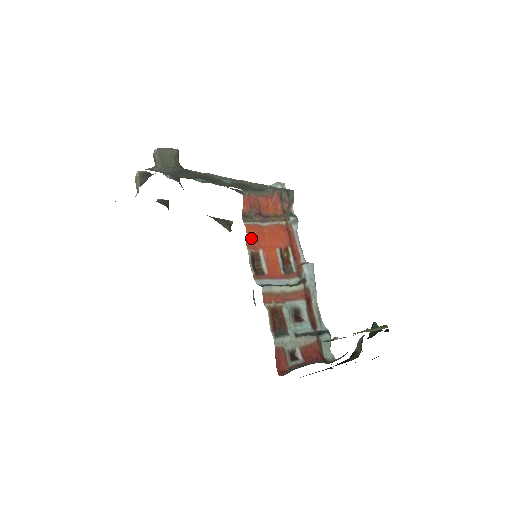
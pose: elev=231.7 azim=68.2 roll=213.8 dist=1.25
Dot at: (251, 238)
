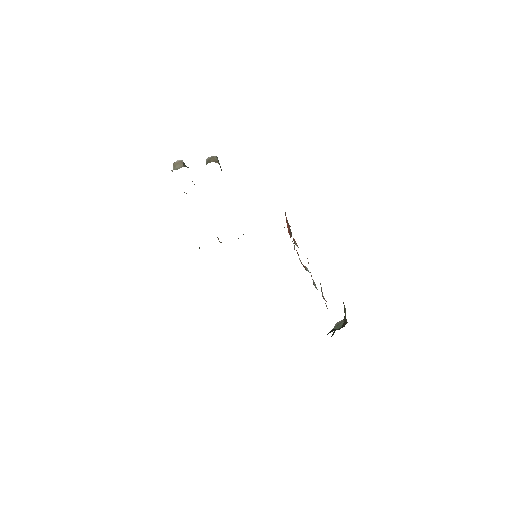
Dot at: occluded
